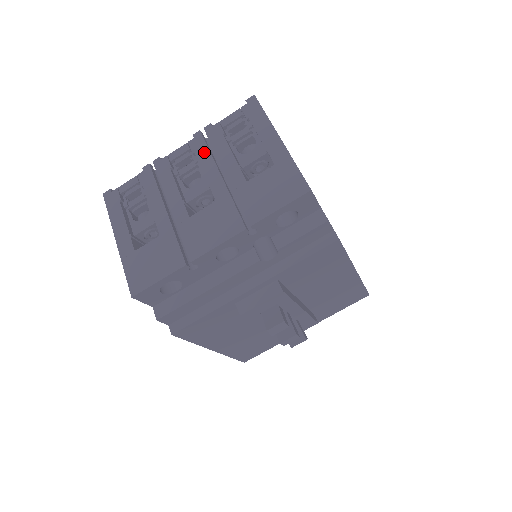
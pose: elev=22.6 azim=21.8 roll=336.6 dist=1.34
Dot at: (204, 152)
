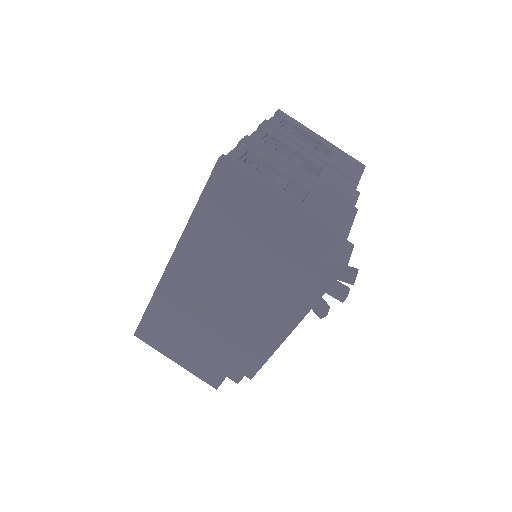
Dot at: (282, 137)
